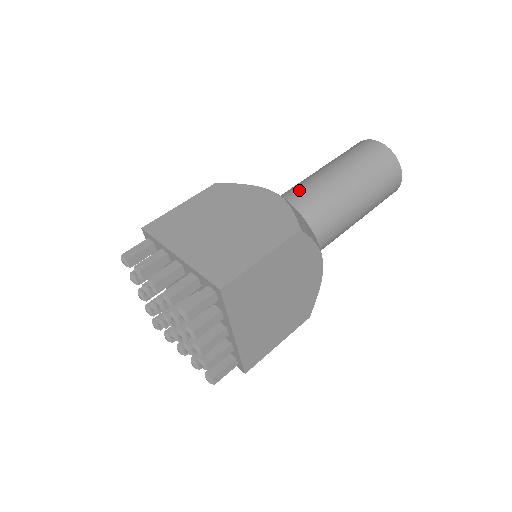
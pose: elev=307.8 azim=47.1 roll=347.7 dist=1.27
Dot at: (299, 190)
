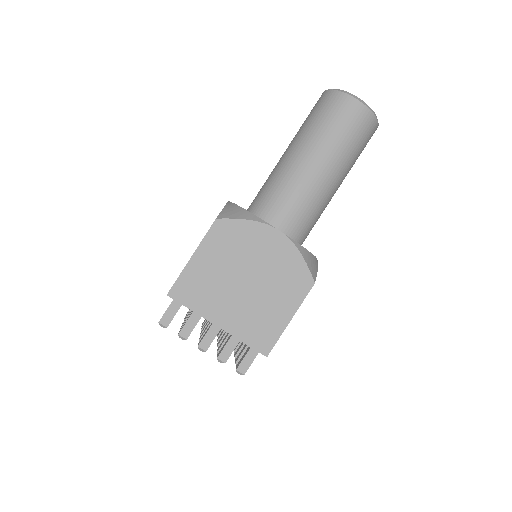
Dot at: (292, 197)
